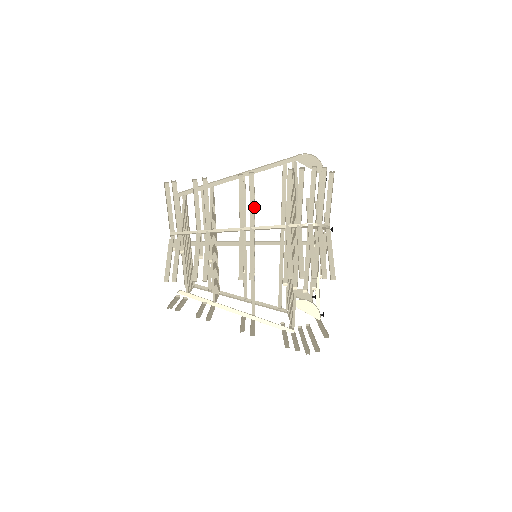
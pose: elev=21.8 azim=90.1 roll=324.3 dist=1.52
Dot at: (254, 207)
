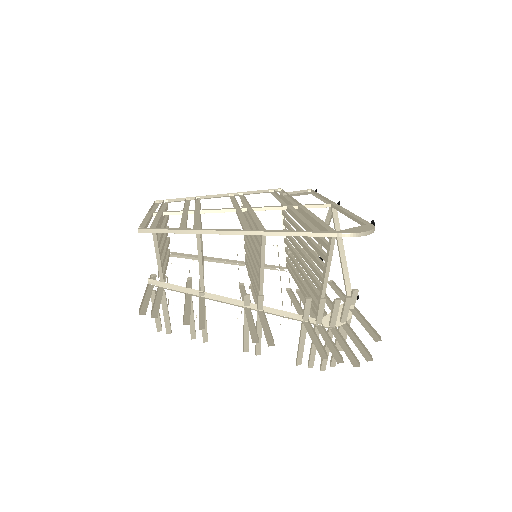
Dot at: occluded
